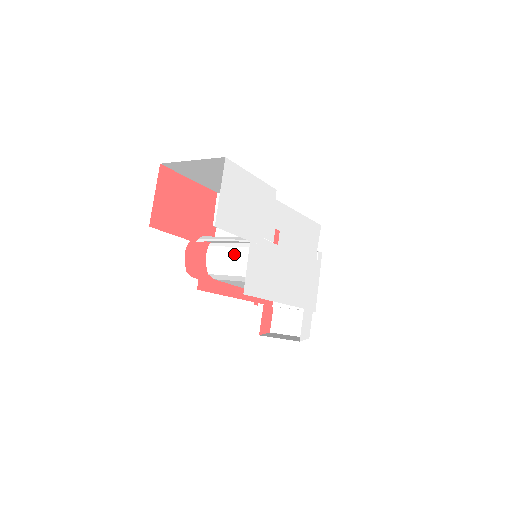
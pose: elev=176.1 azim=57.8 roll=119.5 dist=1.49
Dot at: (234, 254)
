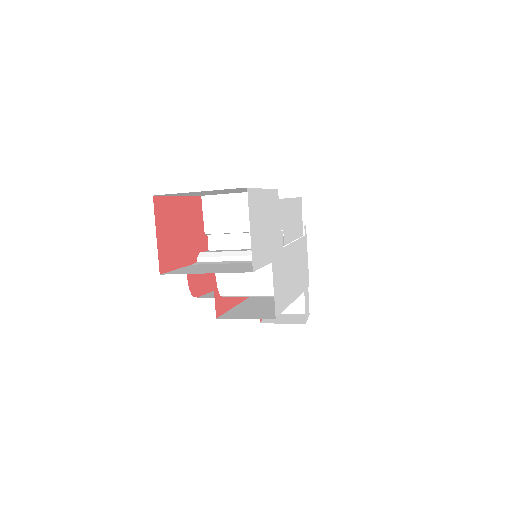
Dot at: (252, 275)
